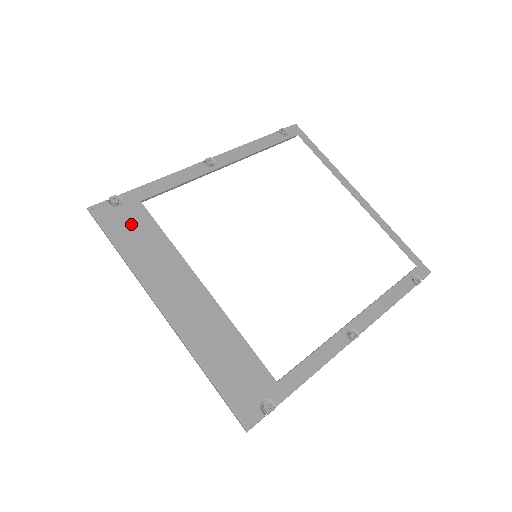
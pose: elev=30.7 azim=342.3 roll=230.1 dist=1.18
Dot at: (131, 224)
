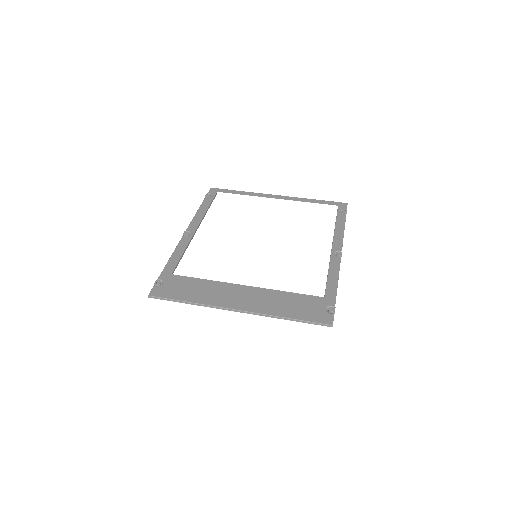
Dot at: (178, 287)
